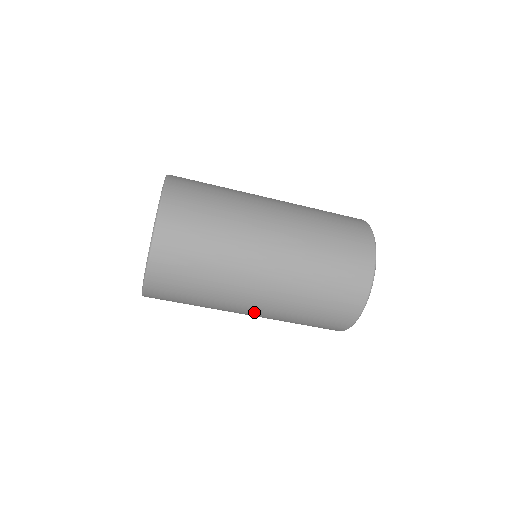
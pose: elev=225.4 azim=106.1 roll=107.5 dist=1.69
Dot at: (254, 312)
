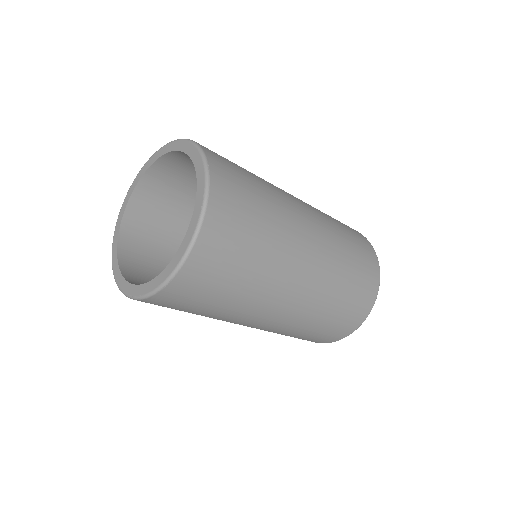
Dot at: occluded
